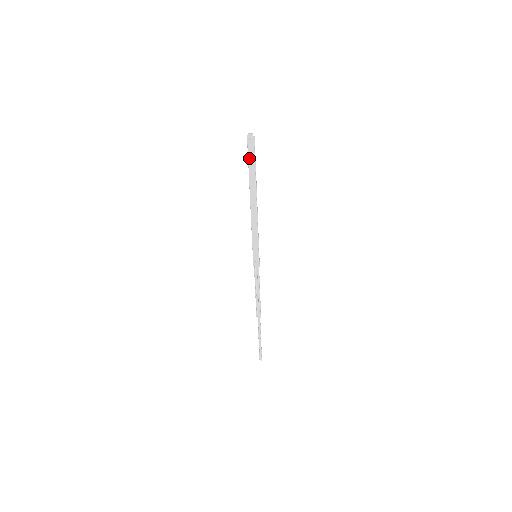
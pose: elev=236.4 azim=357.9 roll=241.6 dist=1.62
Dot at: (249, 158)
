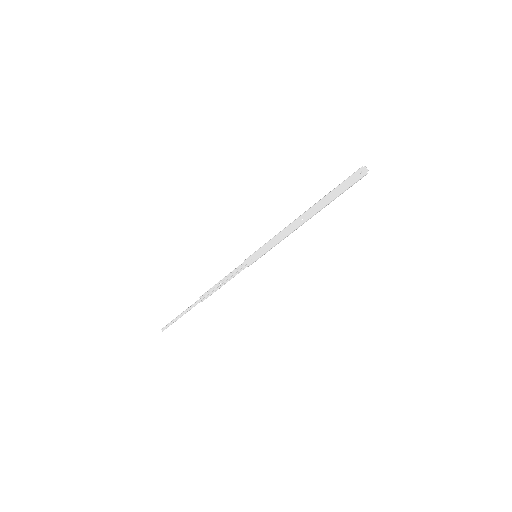
Dot at: (343, 184)
